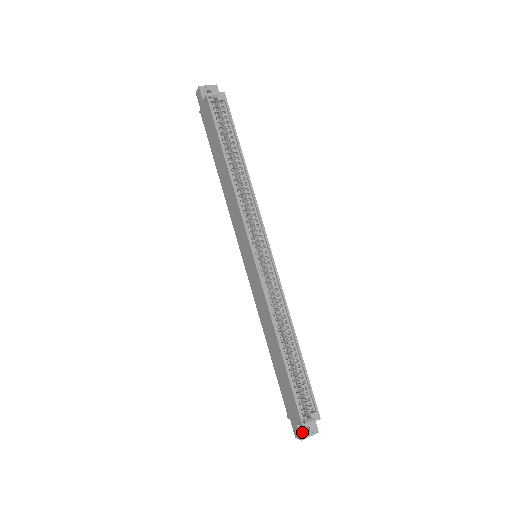
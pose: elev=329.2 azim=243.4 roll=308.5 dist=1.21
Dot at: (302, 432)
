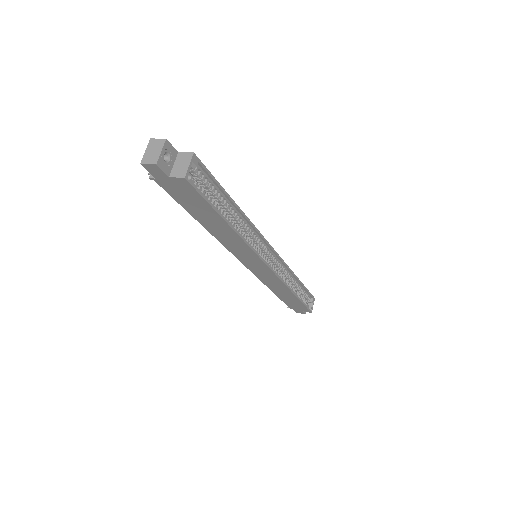
Dot at: occluded
